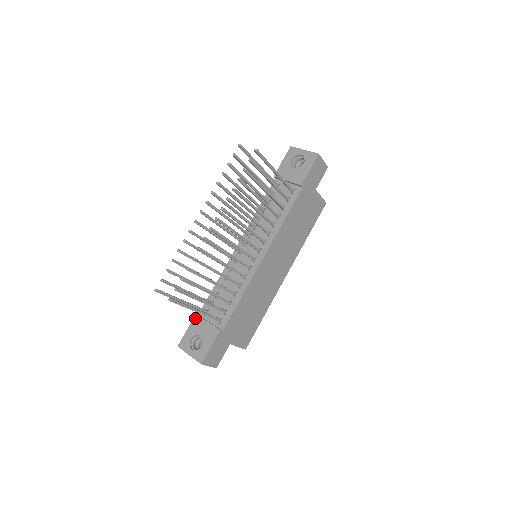
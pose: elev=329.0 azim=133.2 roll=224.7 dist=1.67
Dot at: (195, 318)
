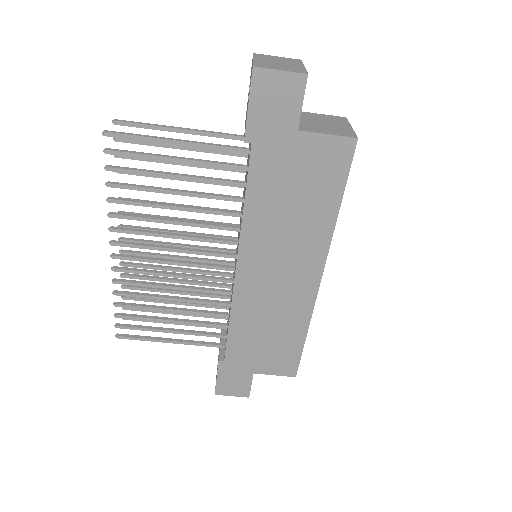
Dot at: occluded
